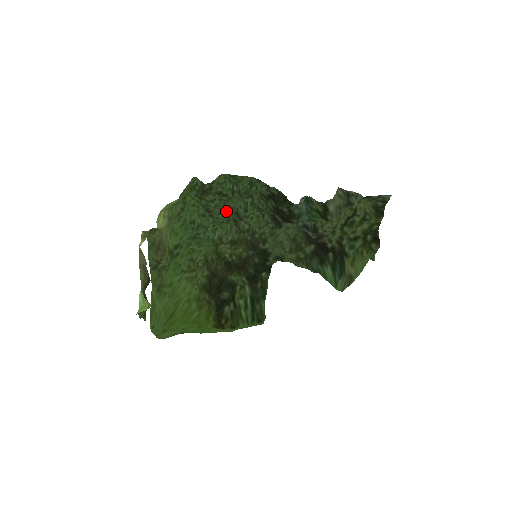
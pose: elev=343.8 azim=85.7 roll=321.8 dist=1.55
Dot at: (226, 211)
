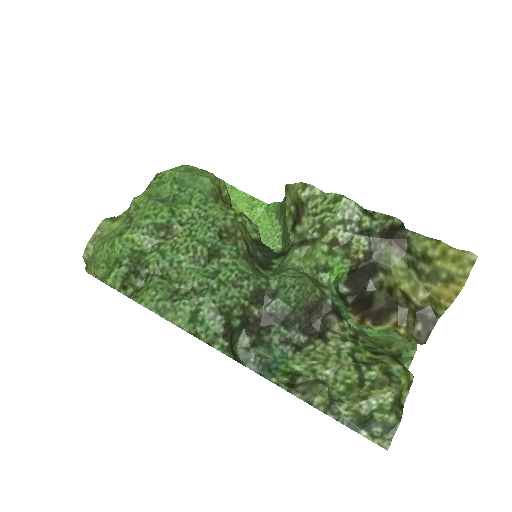
Dot at: (199, 236)
